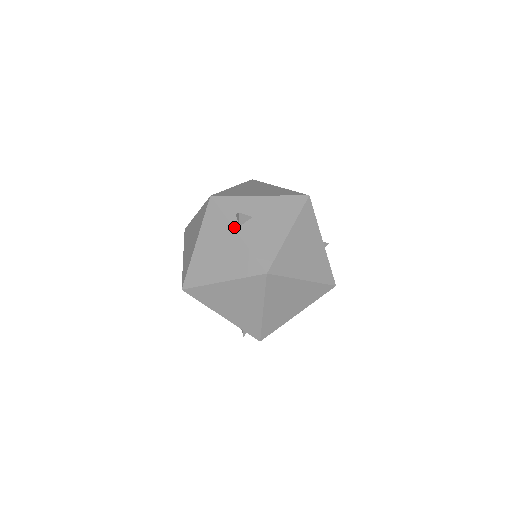
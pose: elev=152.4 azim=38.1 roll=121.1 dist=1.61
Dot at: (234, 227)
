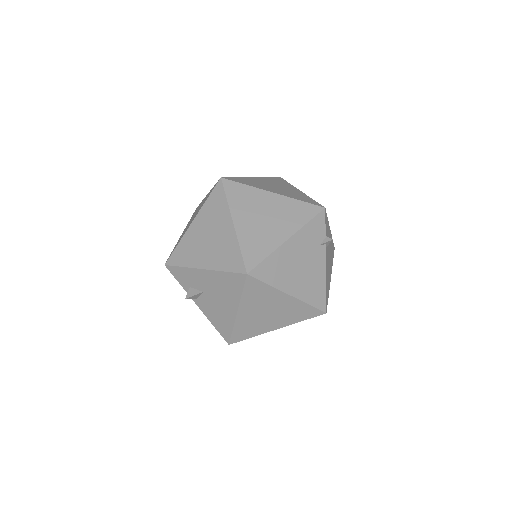
Dot at: (192, 299)
